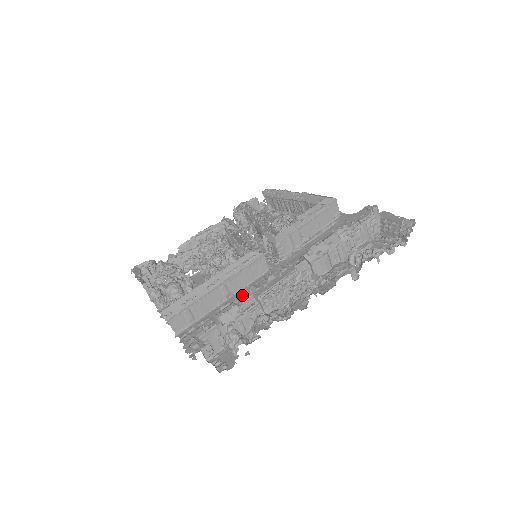
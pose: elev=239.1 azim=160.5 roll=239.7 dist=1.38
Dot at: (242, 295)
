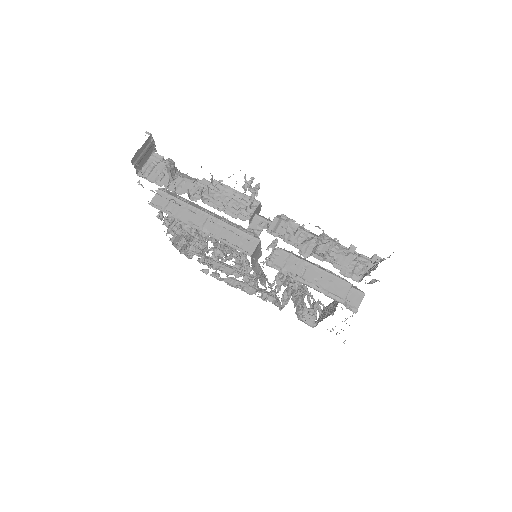
Dot at: occluded
